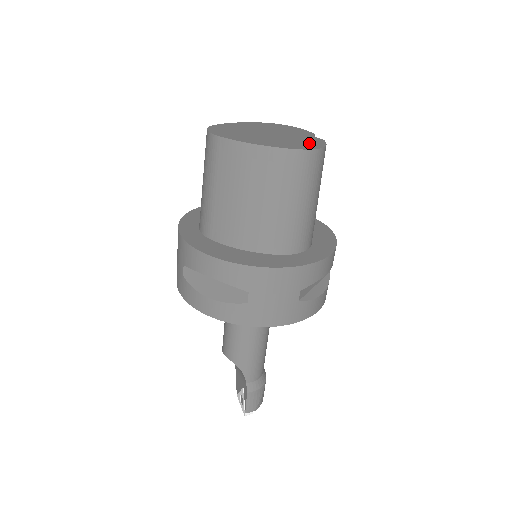
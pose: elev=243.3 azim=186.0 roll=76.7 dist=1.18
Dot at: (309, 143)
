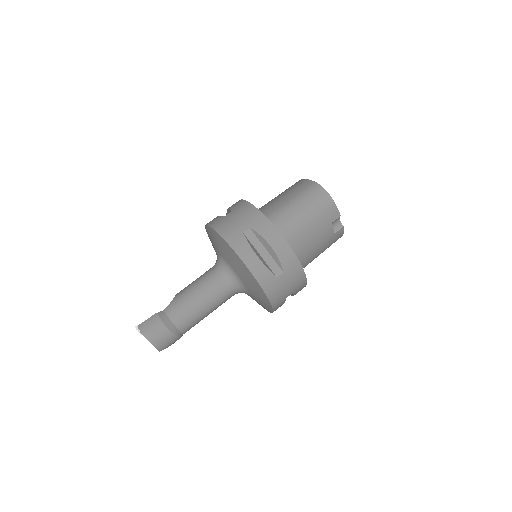
Dot at: occluded
